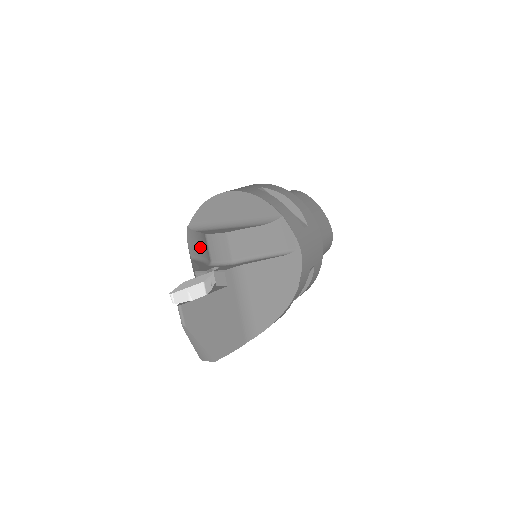
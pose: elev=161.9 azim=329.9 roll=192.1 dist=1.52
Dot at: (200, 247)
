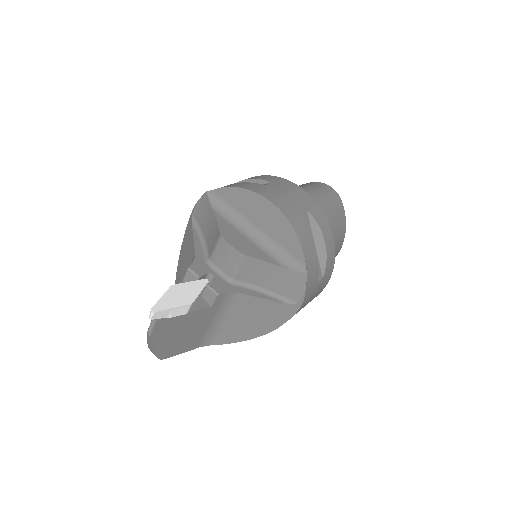
Dot at: (207, 226)
